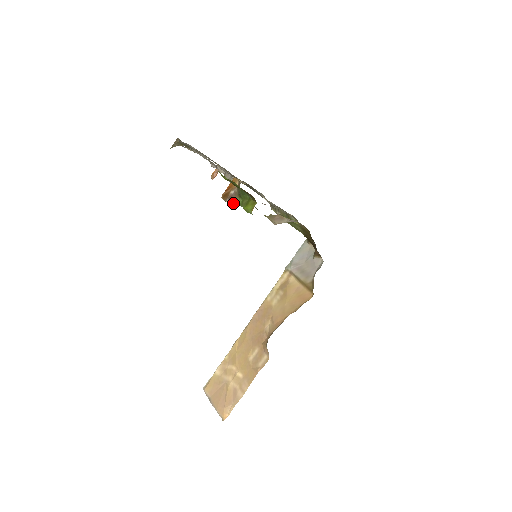
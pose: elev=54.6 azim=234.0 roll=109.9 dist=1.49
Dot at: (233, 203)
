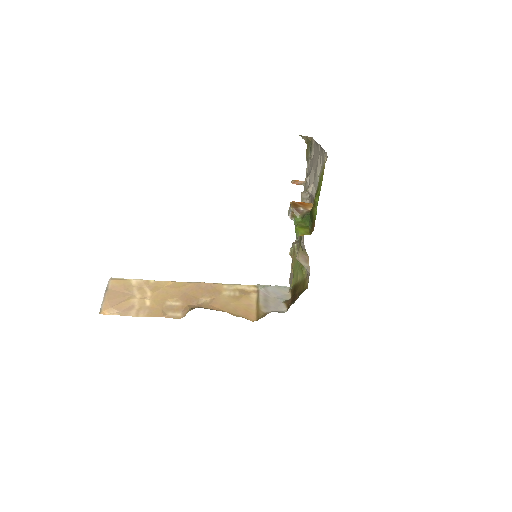
Dot at: (293, 214)
